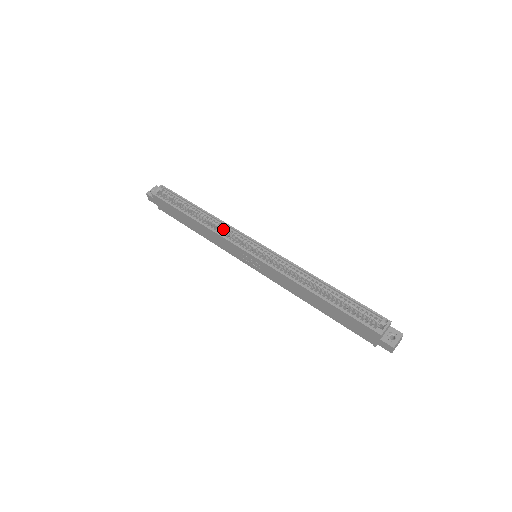
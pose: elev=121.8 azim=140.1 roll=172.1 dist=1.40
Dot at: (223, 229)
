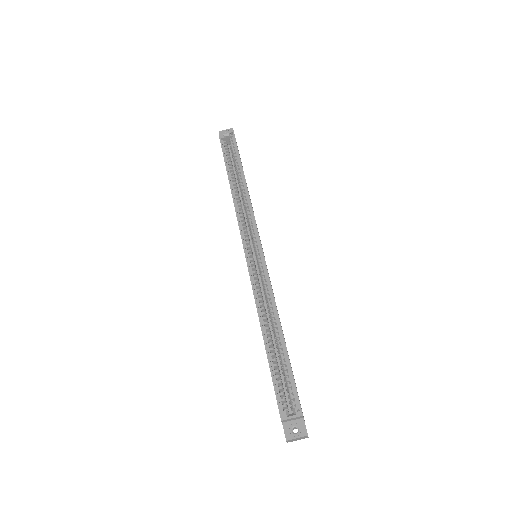
Dot at: (246, 210)
